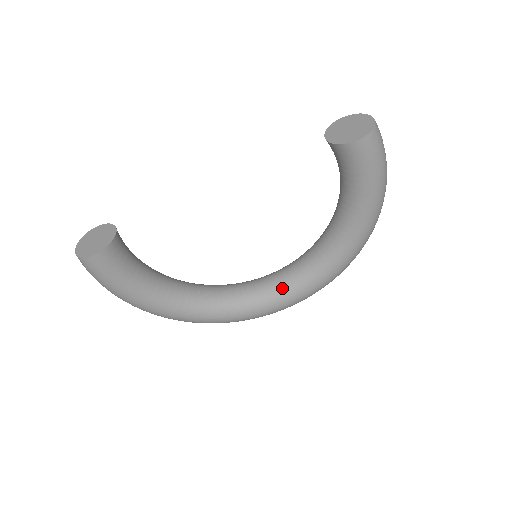
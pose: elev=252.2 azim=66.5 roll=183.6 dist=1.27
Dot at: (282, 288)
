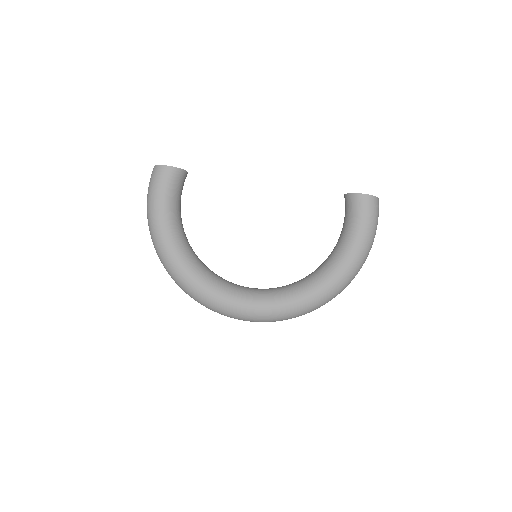
Dot at: (259, 293)
